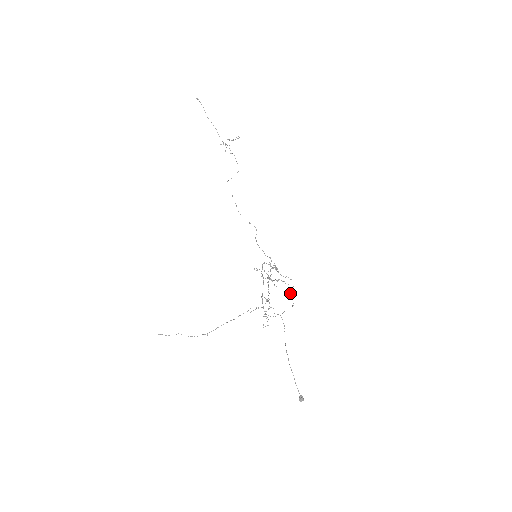
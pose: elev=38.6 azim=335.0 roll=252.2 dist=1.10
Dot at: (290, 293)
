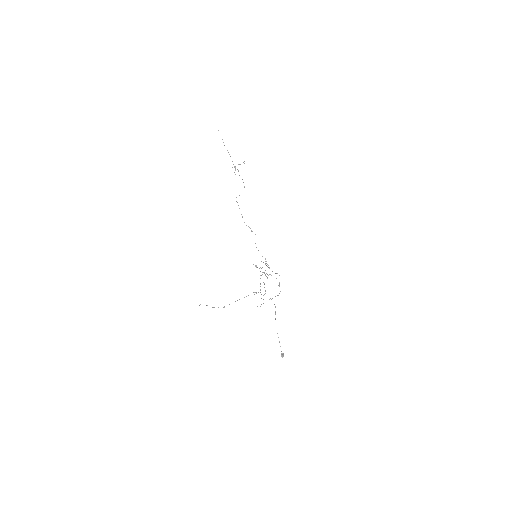
Dot at: (278, 285)
